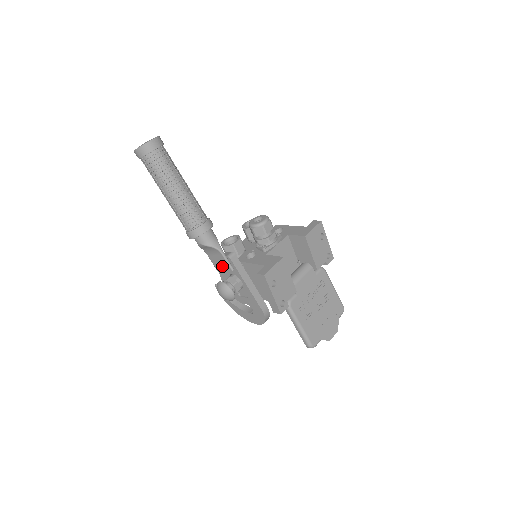
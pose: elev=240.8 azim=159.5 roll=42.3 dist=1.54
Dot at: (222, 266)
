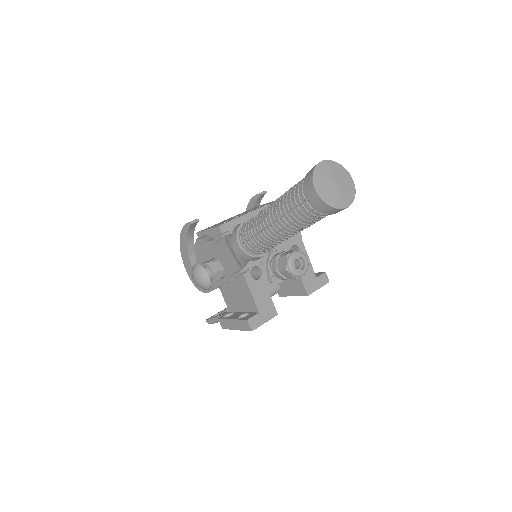
Dot at: (224, 260)
